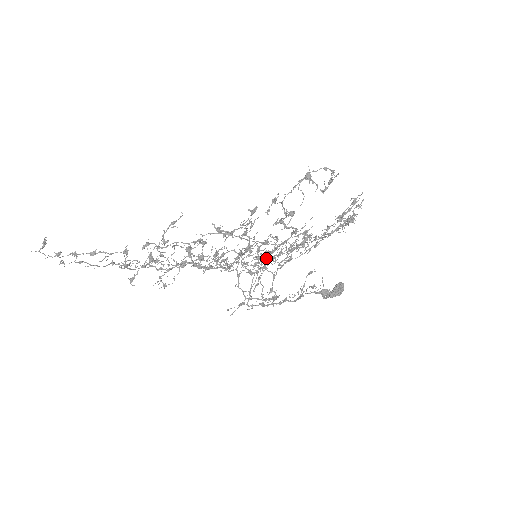
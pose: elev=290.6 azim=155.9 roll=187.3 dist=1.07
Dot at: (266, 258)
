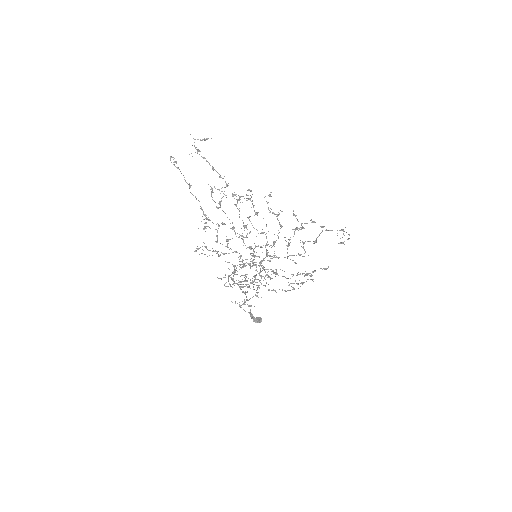
Dot at: occluded
